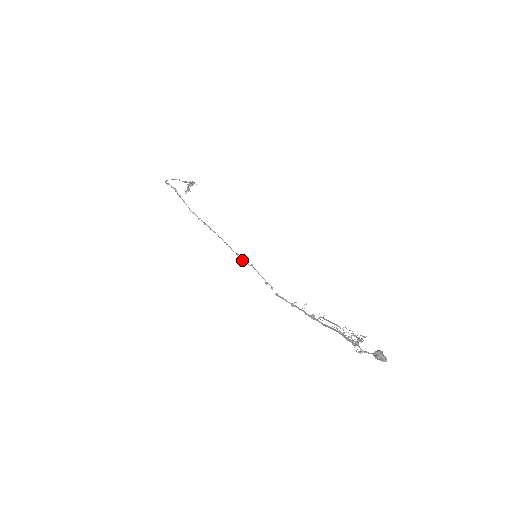
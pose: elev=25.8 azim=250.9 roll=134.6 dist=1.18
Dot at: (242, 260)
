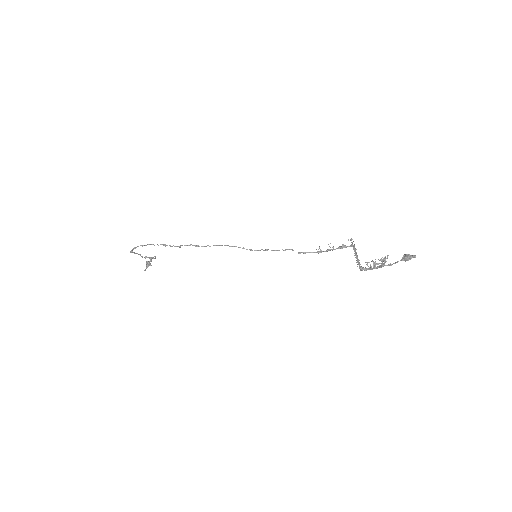
Dot at: (250, 250)
